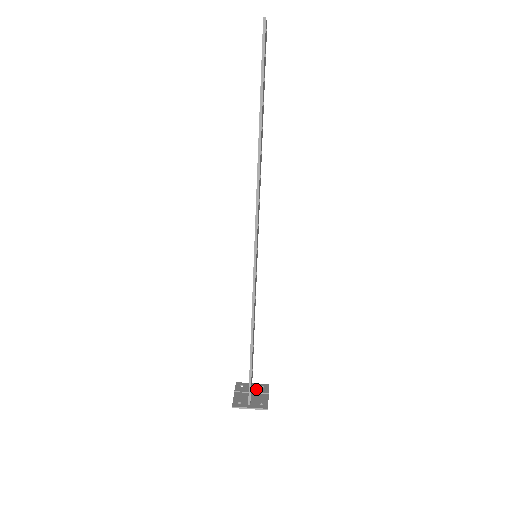
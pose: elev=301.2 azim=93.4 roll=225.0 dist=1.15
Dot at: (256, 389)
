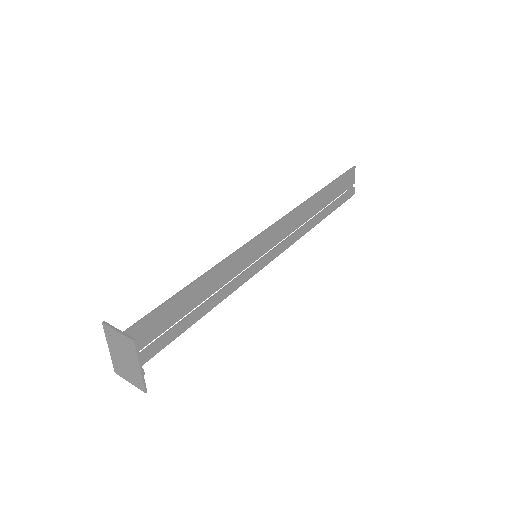
Dot at: (133, 371)
